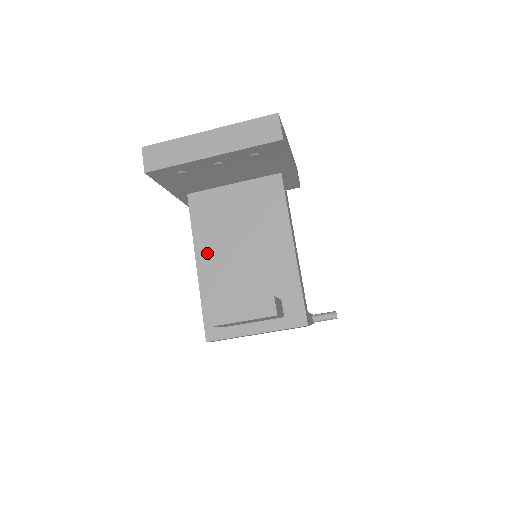
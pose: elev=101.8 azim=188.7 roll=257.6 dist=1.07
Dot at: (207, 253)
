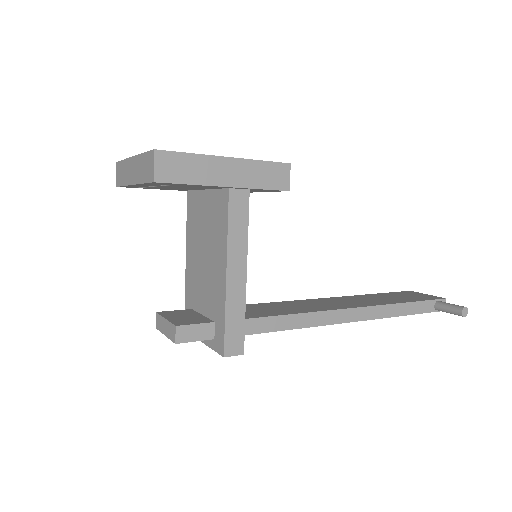
Dot at: (190, 253)
